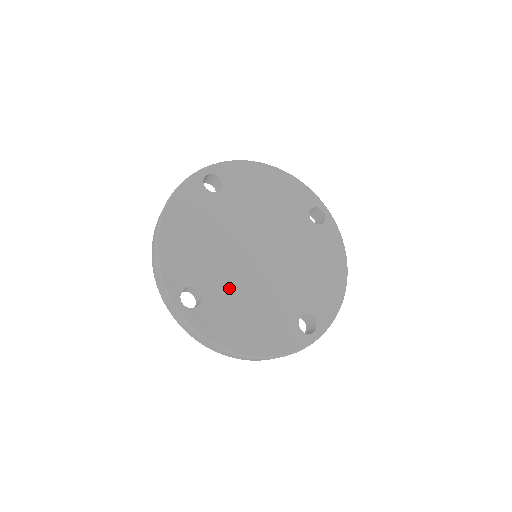
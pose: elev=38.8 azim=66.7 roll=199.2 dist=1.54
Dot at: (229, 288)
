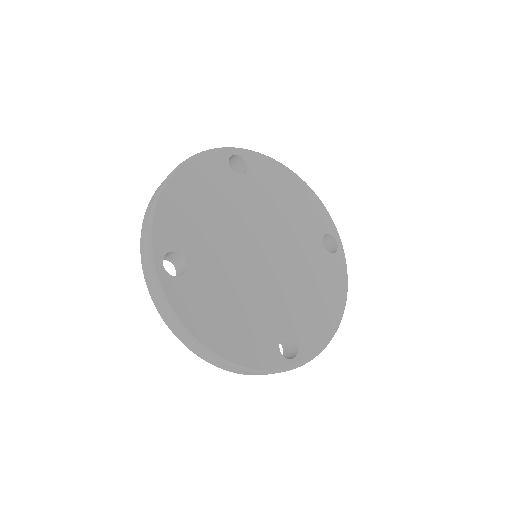
Dot at: (219, 273)
